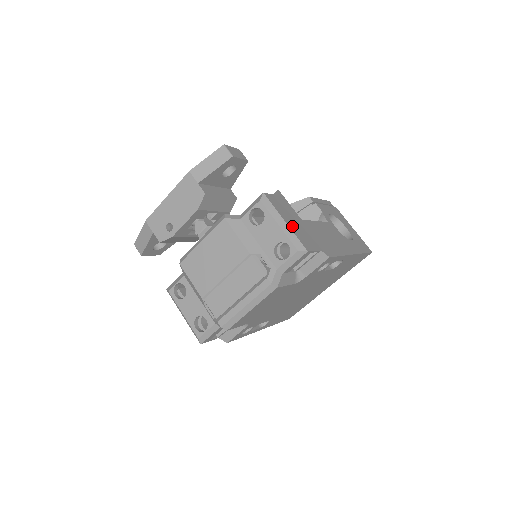
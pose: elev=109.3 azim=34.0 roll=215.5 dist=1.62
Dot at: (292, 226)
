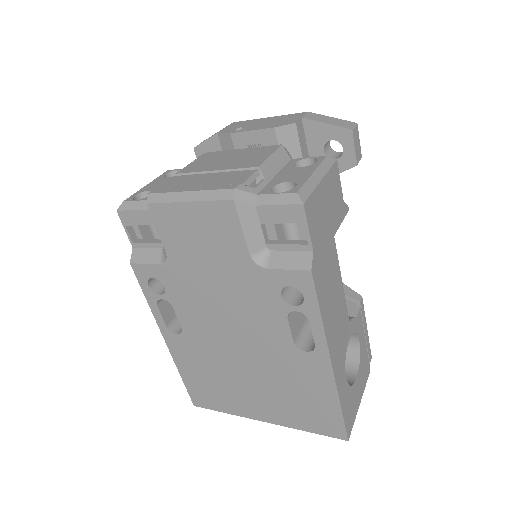
Dot at: (321, 194)
